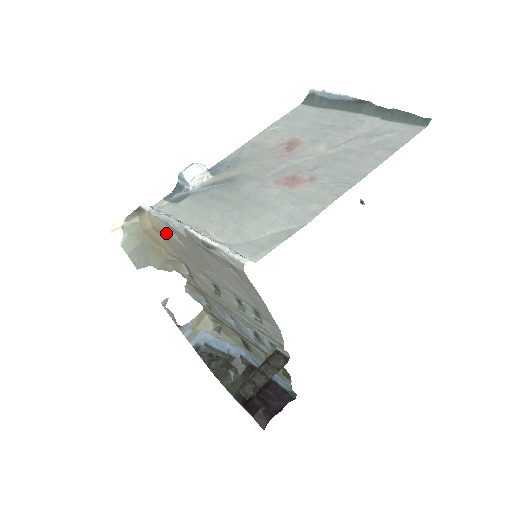
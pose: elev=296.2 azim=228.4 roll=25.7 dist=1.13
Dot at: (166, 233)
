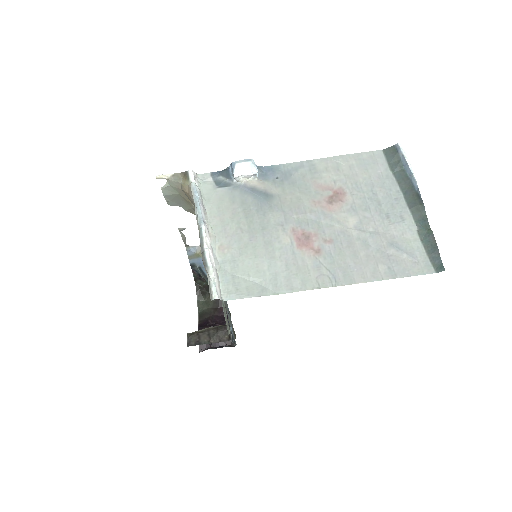
Dot at: occluded
